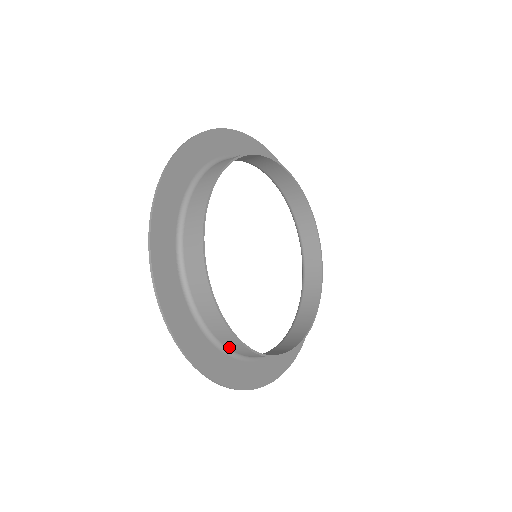
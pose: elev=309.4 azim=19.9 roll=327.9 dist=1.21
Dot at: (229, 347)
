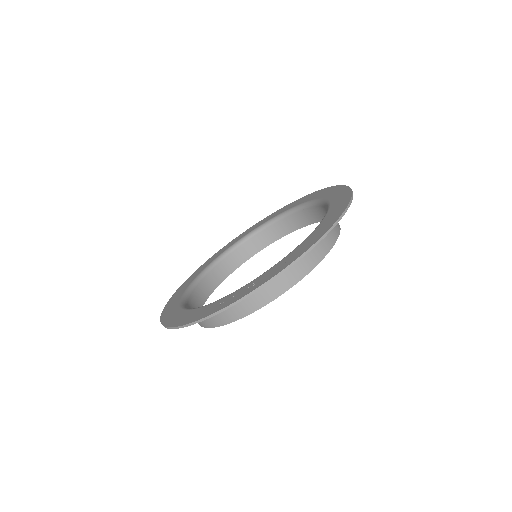
Dot at: (192, 296)
